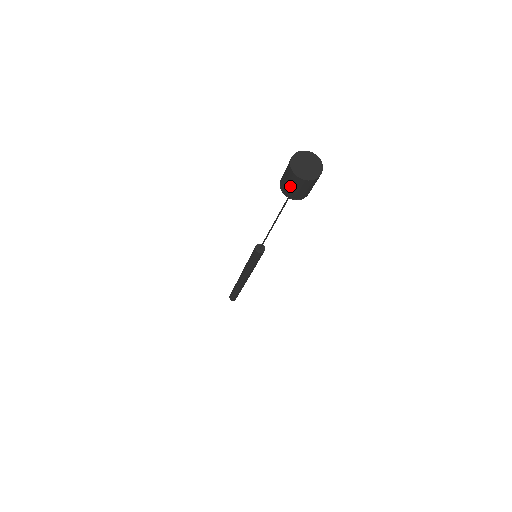
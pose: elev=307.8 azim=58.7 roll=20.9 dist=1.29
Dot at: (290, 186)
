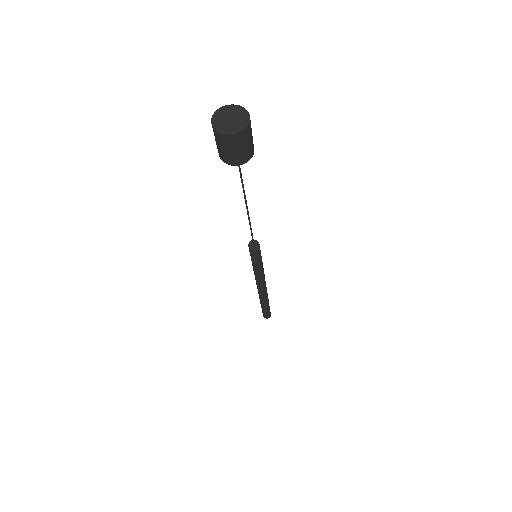
Dot at: (216, 141)
